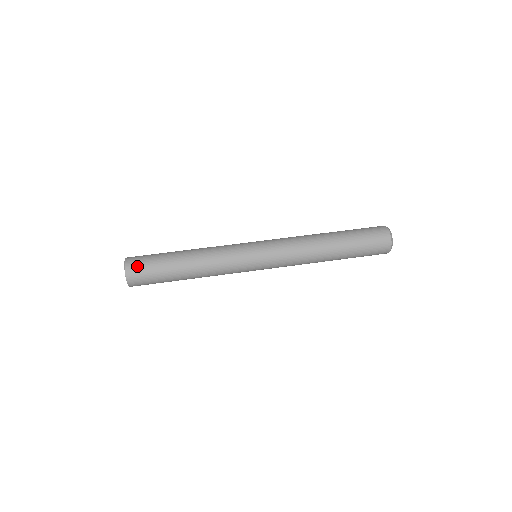
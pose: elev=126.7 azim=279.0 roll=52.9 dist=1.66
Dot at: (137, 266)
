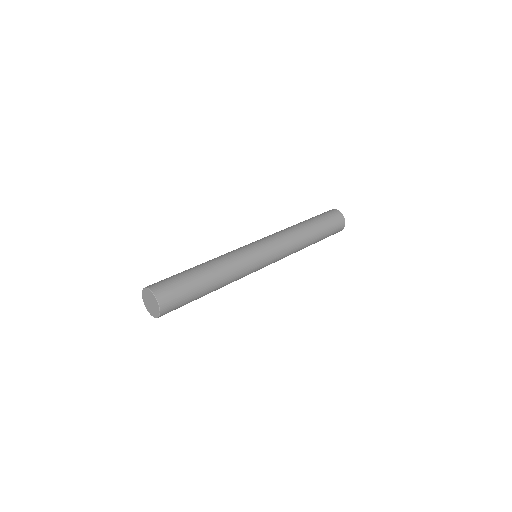
Dot at: (166, 290)
